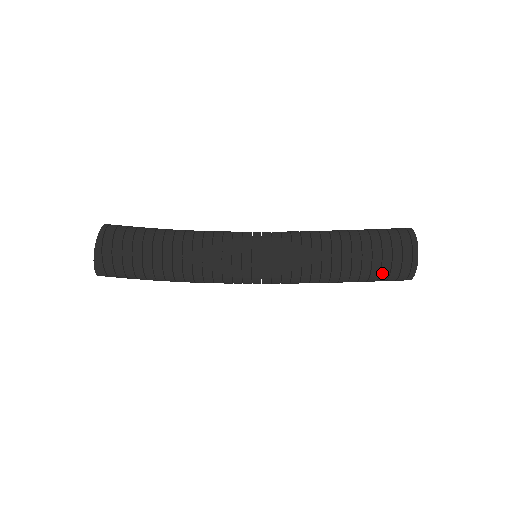
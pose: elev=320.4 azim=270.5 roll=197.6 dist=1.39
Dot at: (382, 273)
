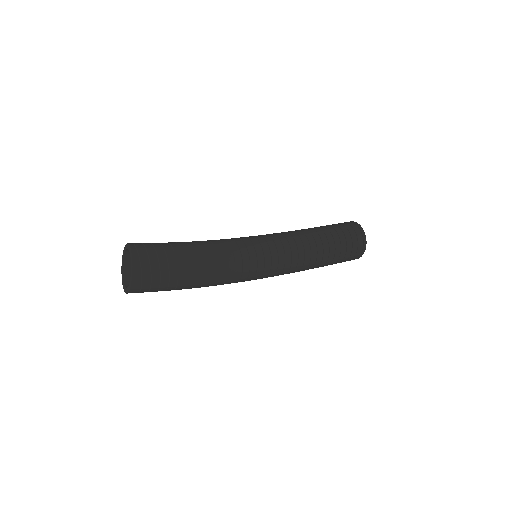
Dot at: (347, 250)
